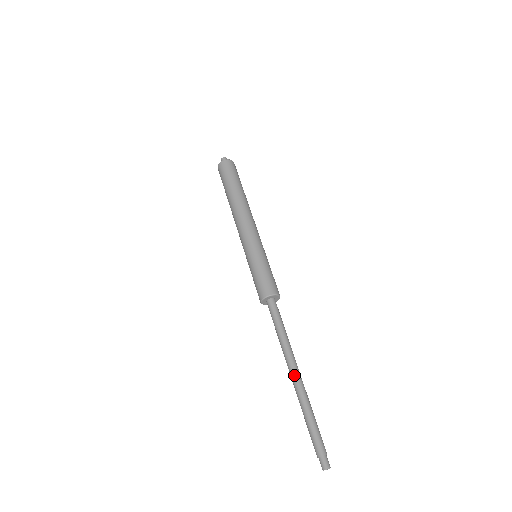
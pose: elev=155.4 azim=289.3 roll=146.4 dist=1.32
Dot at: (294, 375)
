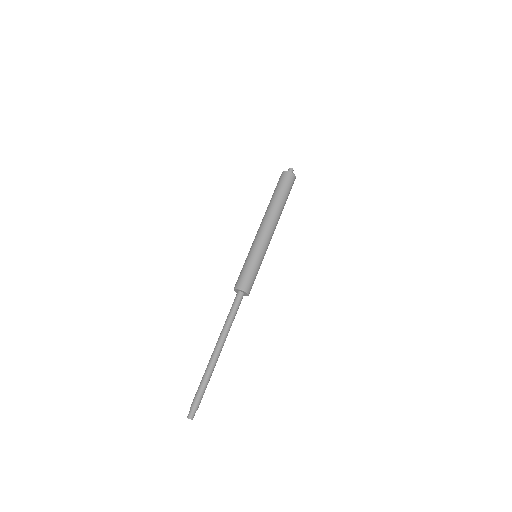
Dot at: (214, 350)
